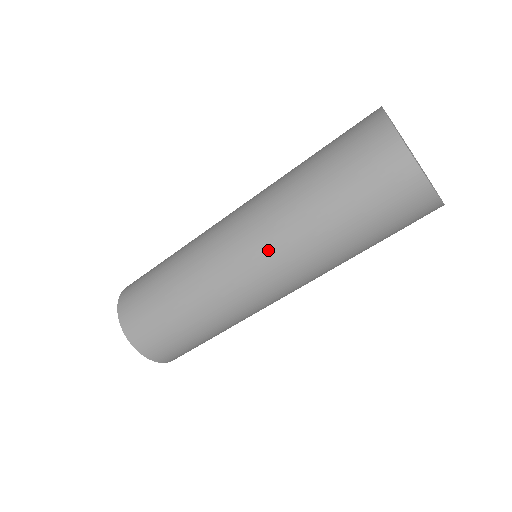
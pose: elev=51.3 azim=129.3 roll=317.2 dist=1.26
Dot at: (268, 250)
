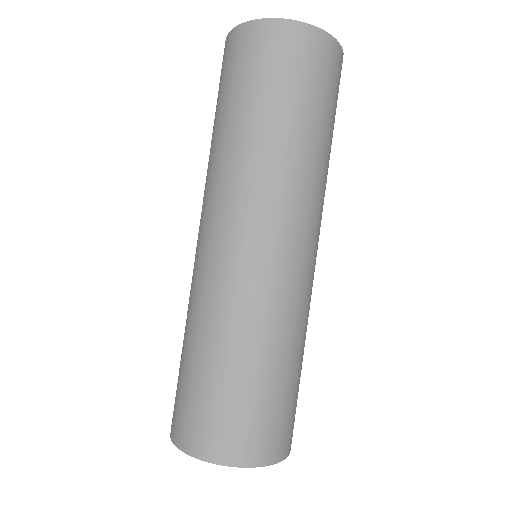
Dot at: (227, 204)
